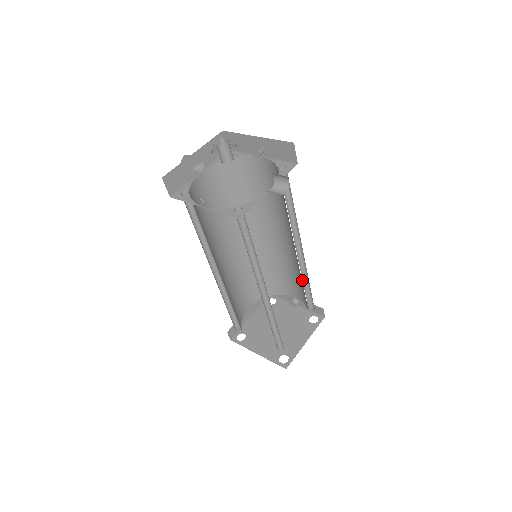
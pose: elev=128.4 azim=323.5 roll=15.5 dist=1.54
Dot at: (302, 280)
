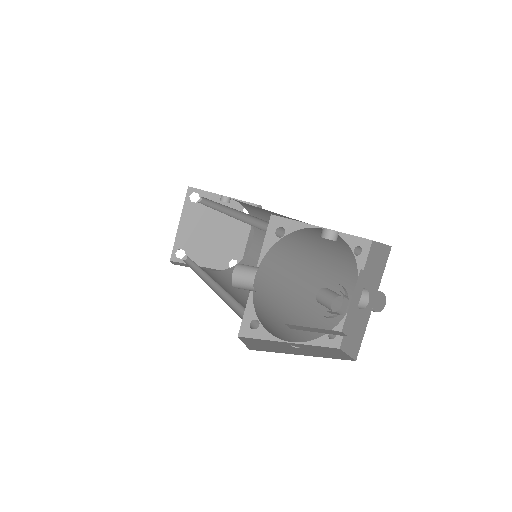
Dot at: occluded
